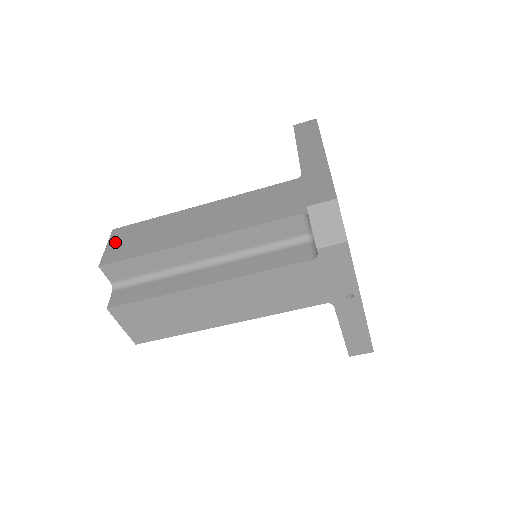
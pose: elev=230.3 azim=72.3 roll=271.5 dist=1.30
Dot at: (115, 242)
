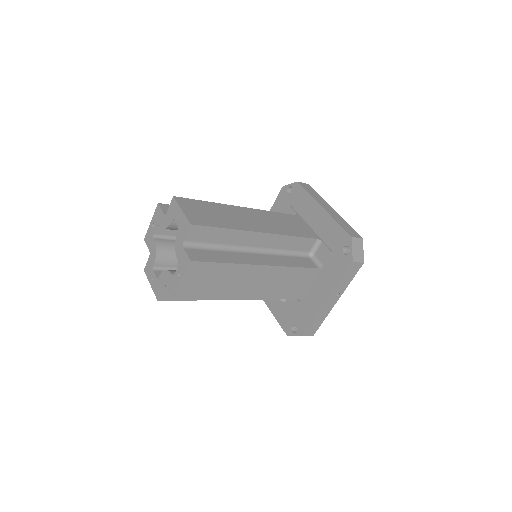
Dot at: (188, 208)
